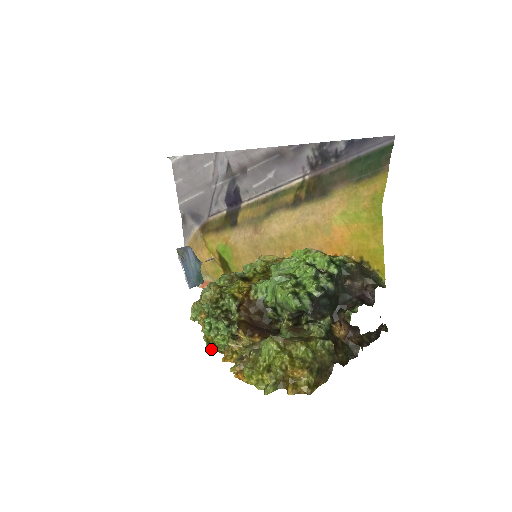
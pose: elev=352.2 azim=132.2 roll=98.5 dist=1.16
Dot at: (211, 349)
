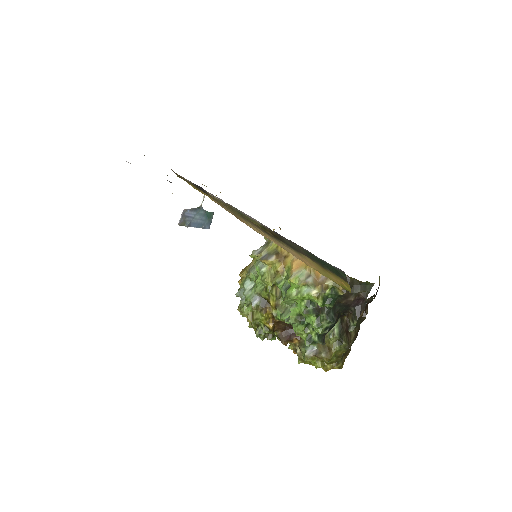
Dot at: occluded
